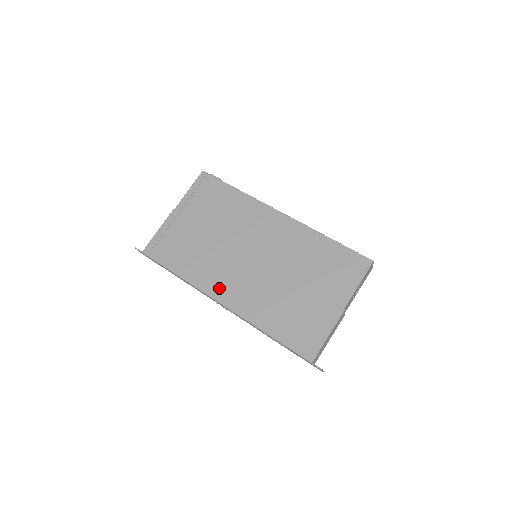
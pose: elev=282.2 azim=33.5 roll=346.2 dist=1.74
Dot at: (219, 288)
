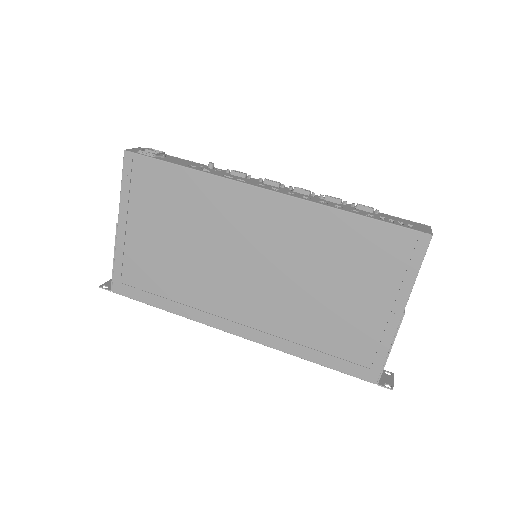
Dot at: (226, 317)
